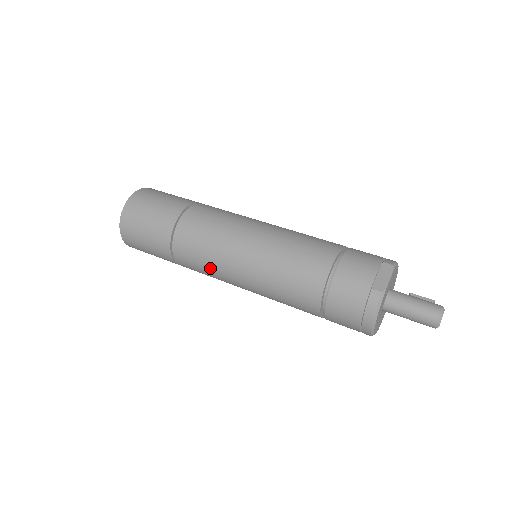
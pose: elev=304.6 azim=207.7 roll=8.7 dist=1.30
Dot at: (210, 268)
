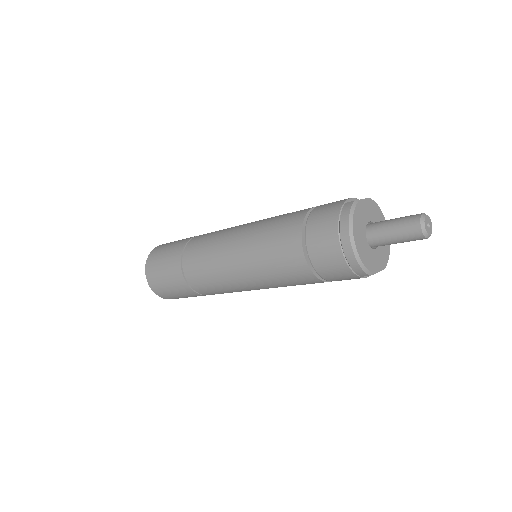
Dot at: (210, 260)
